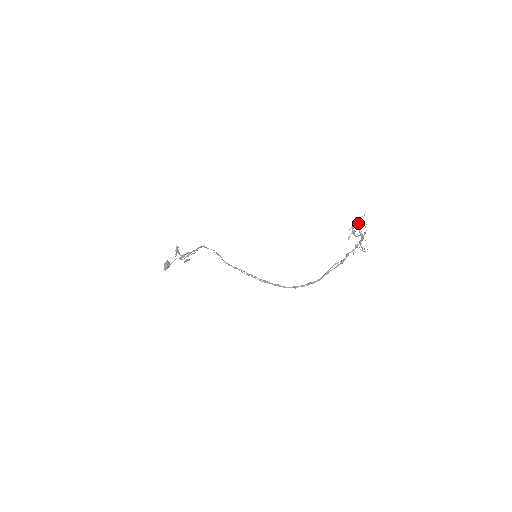
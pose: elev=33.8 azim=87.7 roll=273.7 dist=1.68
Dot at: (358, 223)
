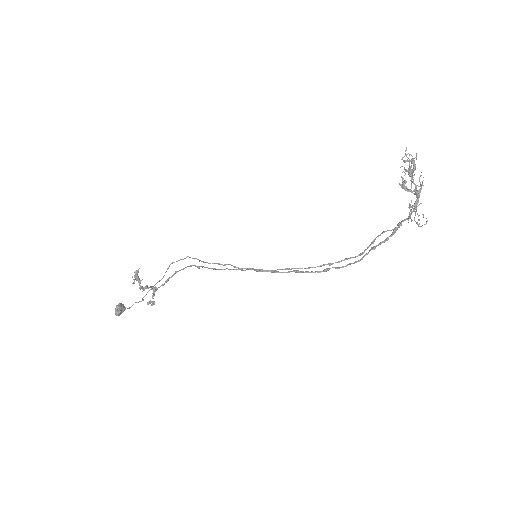
Dot at: (411, 159)
